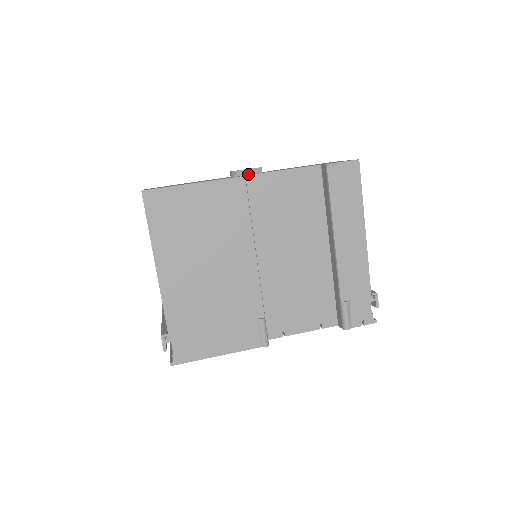
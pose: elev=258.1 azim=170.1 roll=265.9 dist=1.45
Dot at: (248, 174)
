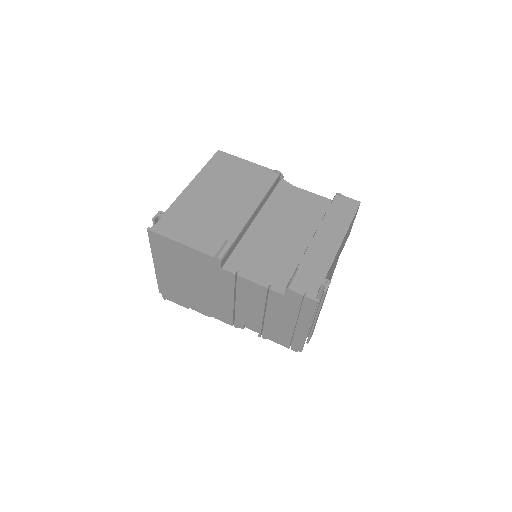
Dot at: (283, 182)
